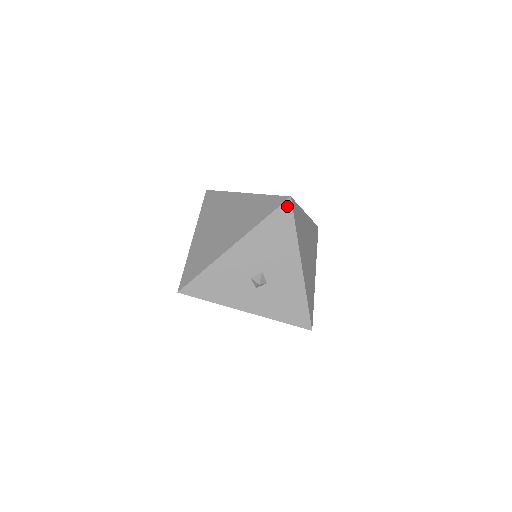
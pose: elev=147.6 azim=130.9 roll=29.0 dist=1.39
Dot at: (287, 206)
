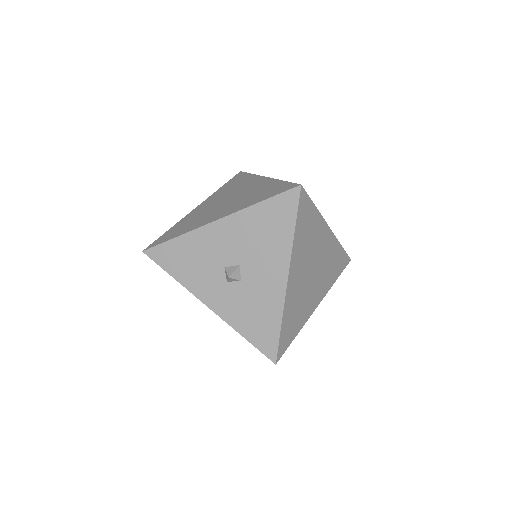
Dot at: (293, 195)
